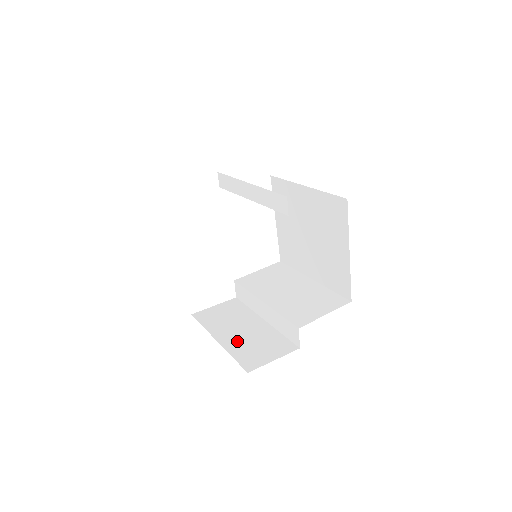
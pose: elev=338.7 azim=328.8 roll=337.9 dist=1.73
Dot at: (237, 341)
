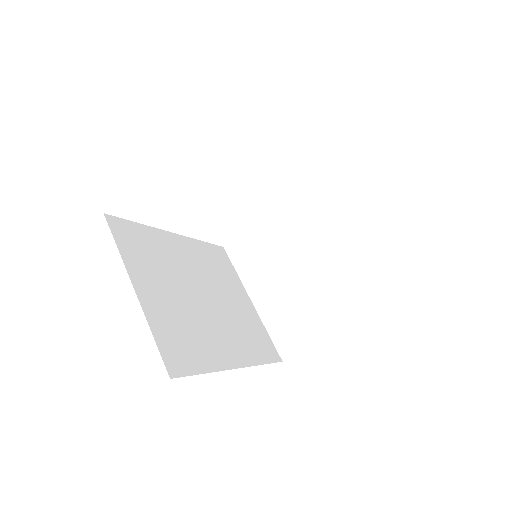
Dot at: (271, 306)
